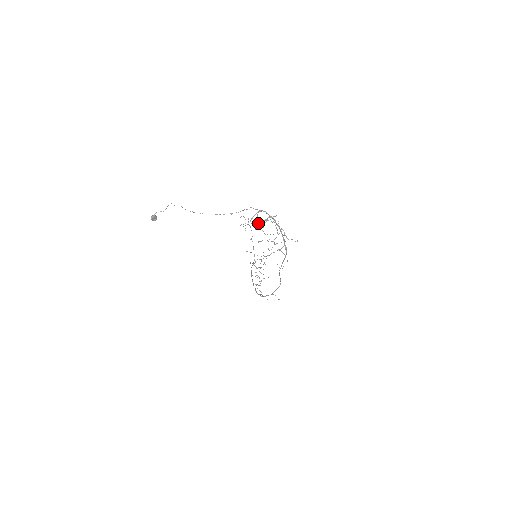
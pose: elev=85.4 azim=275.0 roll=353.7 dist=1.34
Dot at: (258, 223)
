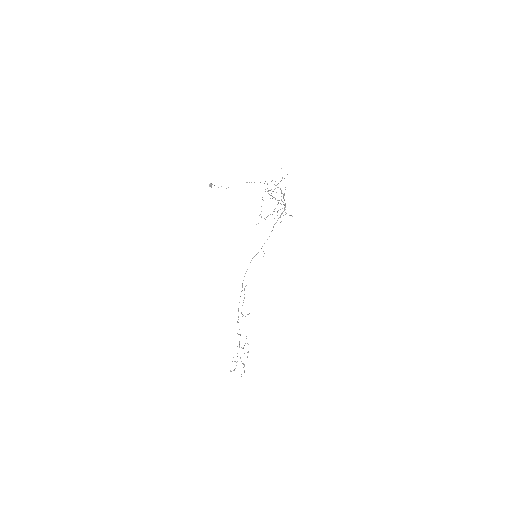
Dot at: (270, 214)
